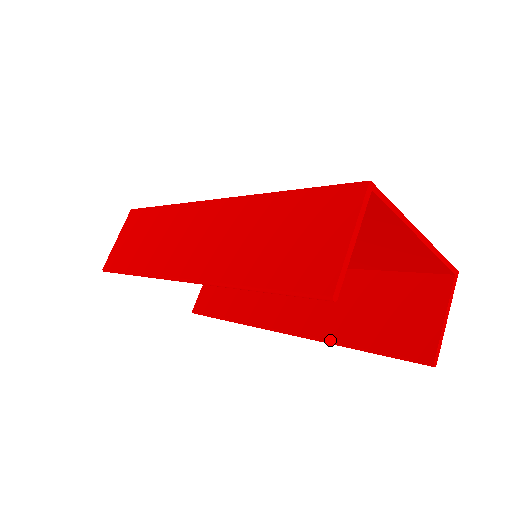
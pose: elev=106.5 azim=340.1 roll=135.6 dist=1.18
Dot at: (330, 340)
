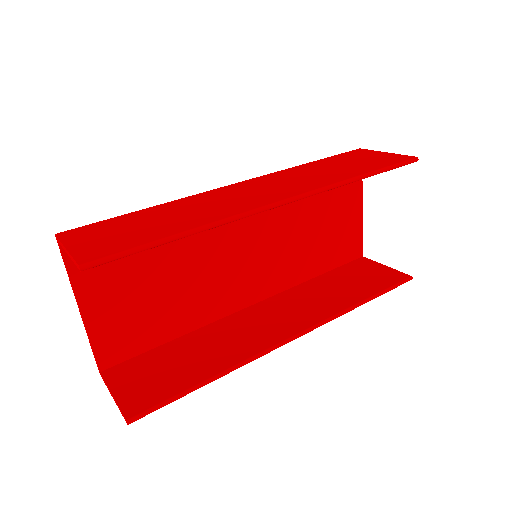
Dot at: (345, 308)
